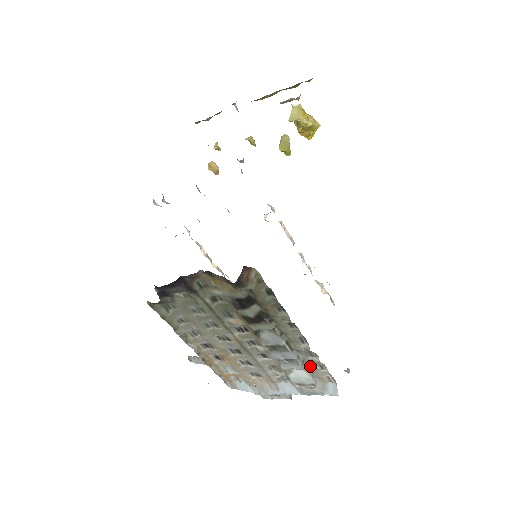
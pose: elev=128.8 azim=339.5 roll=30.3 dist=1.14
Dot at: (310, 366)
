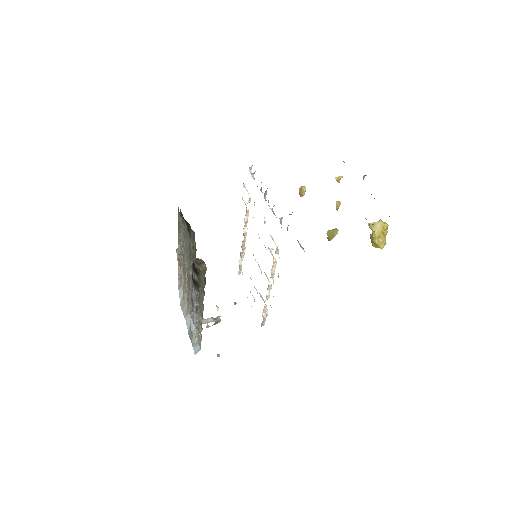
Dot at: (198, 328)
